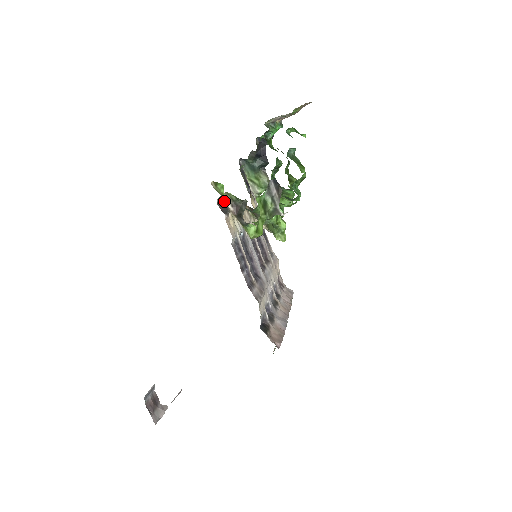
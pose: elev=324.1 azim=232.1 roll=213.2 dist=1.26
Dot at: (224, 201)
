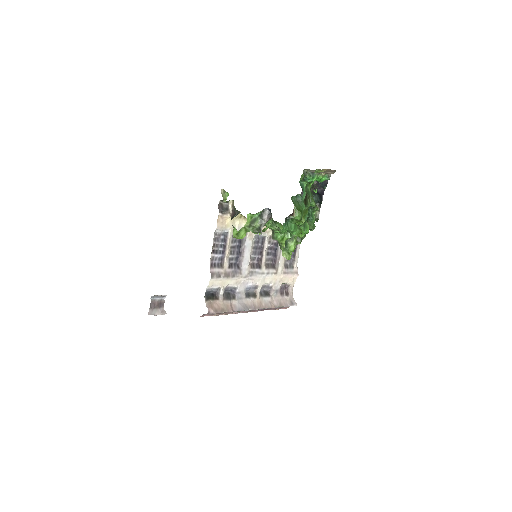
Dot at: (230, 205)
